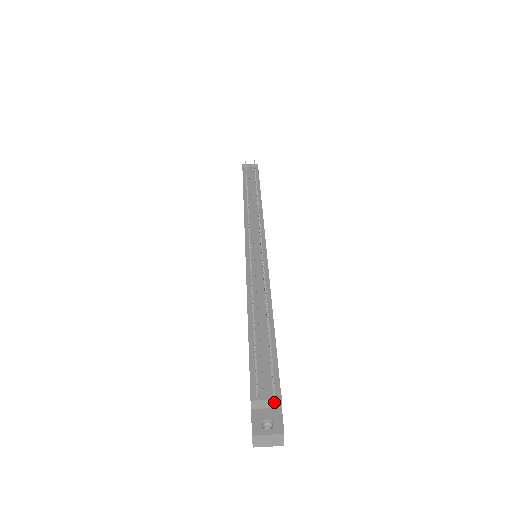
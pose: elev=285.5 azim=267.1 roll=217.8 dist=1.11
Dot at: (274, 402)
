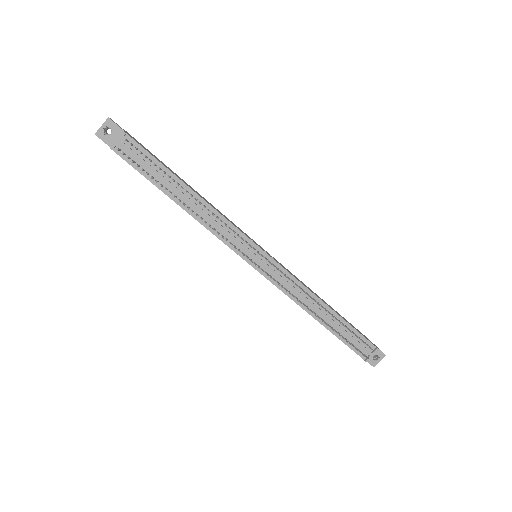
Dot at: (375, 351)
